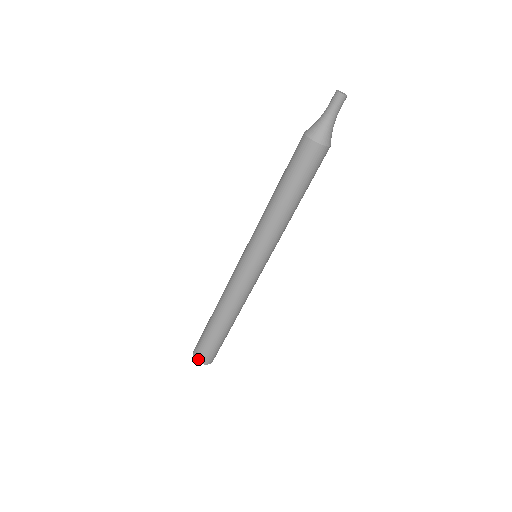
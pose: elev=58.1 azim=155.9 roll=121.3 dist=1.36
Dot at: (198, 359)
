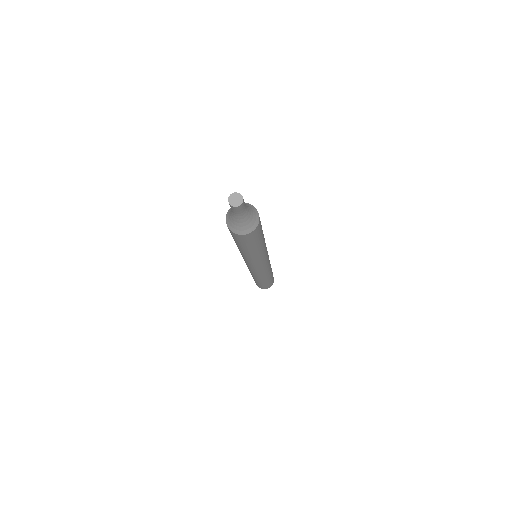
Dot at: occluded
